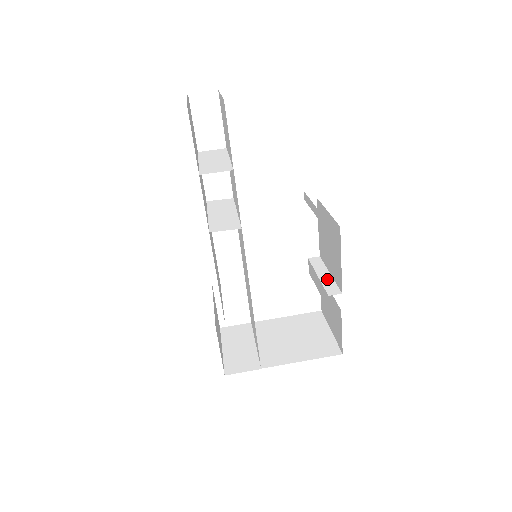
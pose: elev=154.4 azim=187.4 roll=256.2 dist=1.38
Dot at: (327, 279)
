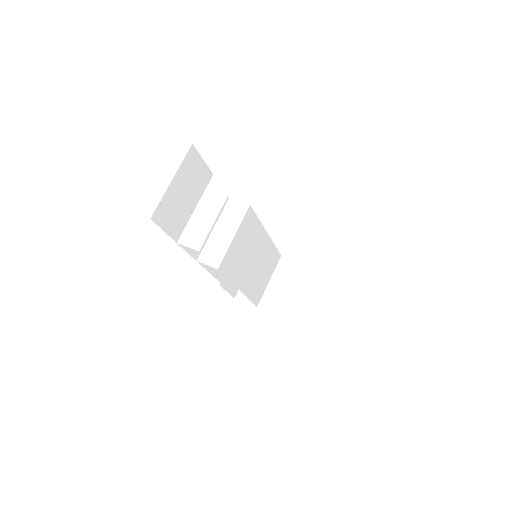
Dot at: (309, 292)
